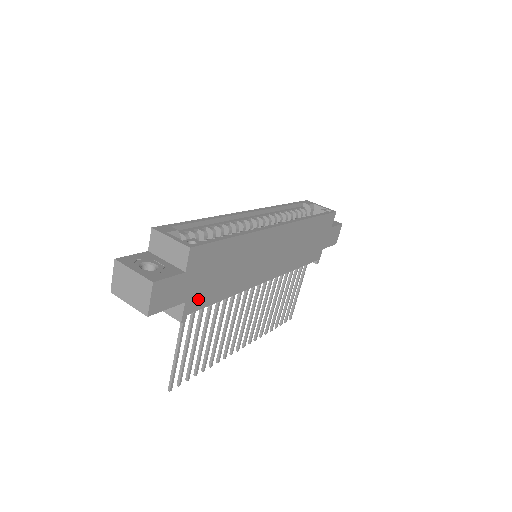
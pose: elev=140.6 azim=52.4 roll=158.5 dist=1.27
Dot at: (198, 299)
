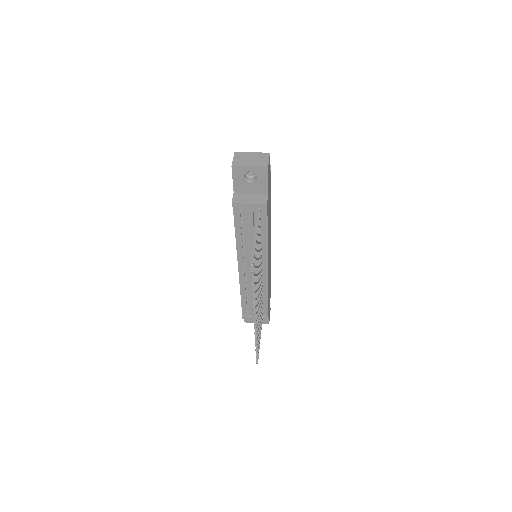
Dot at: (268, 205)
